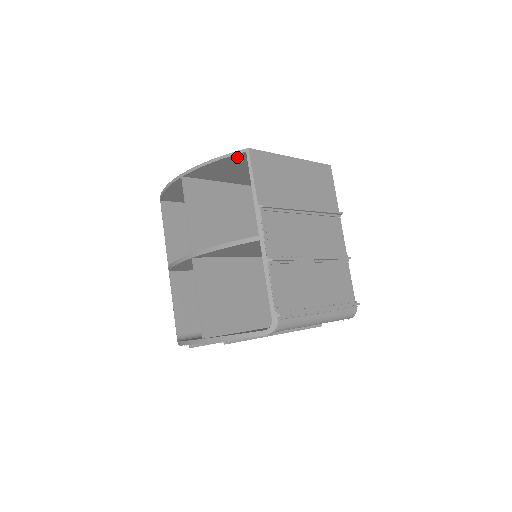
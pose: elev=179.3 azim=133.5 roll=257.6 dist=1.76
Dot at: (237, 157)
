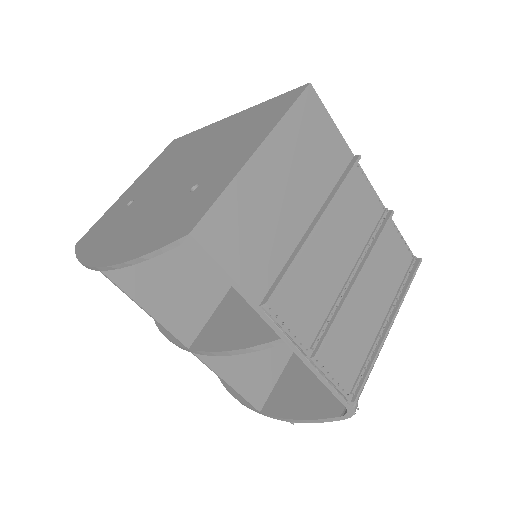
Dot at: occluded
